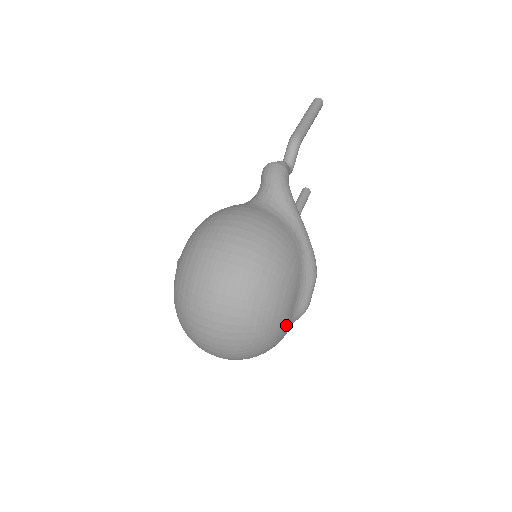
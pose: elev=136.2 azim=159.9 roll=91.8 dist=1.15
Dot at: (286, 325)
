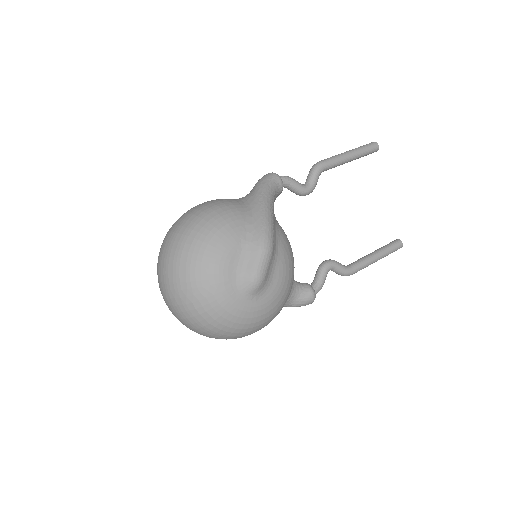
Dot at: (226, 287)
